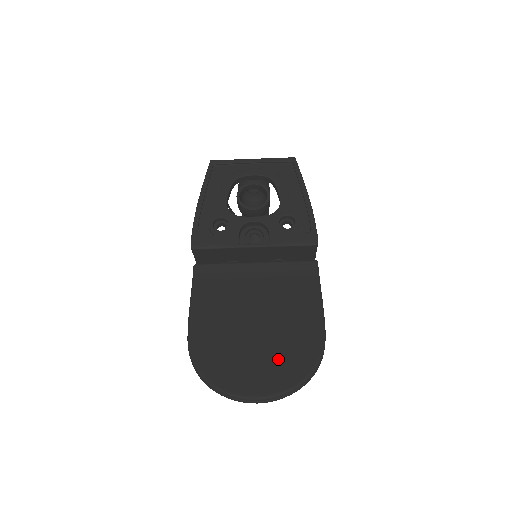
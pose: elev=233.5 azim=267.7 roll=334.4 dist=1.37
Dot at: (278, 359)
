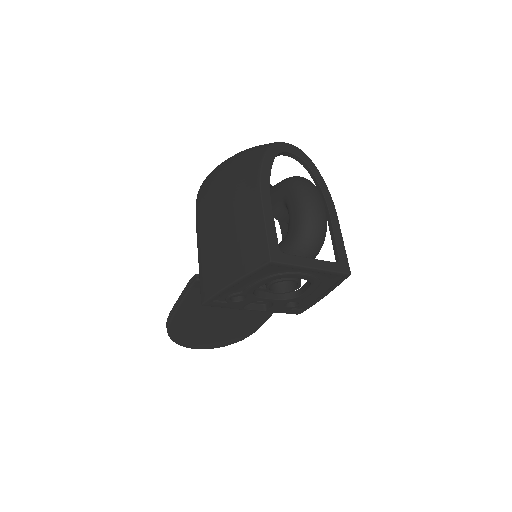
Dot at: (223, 337)
